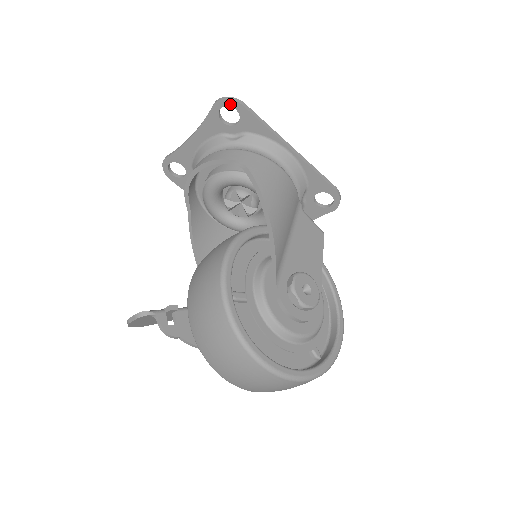
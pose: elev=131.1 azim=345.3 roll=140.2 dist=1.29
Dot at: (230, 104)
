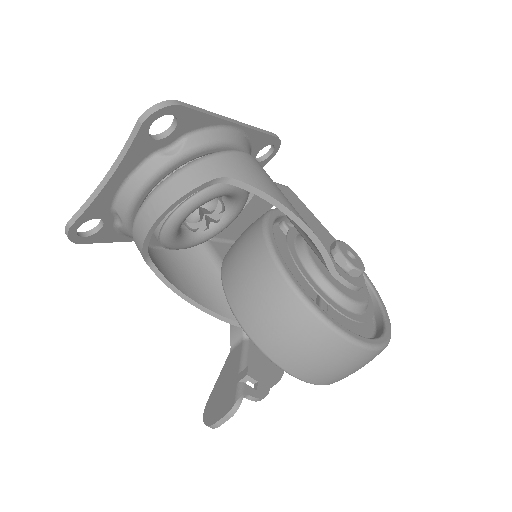
Dot at: (165, 113)
